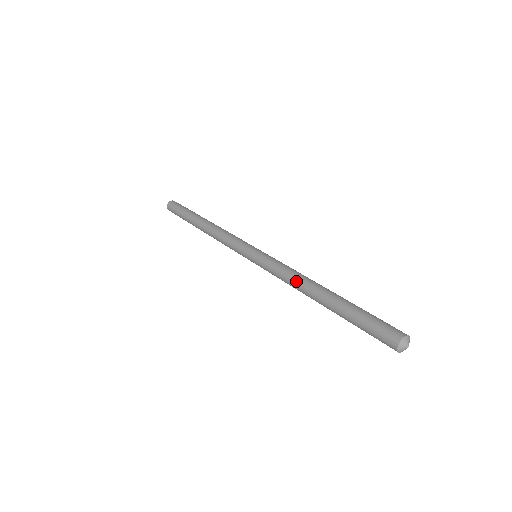
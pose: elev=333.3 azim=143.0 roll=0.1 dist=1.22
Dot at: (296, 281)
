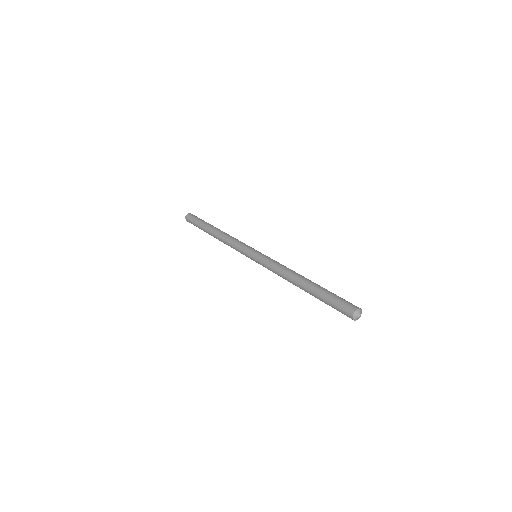
Dot at: (284, 277)
